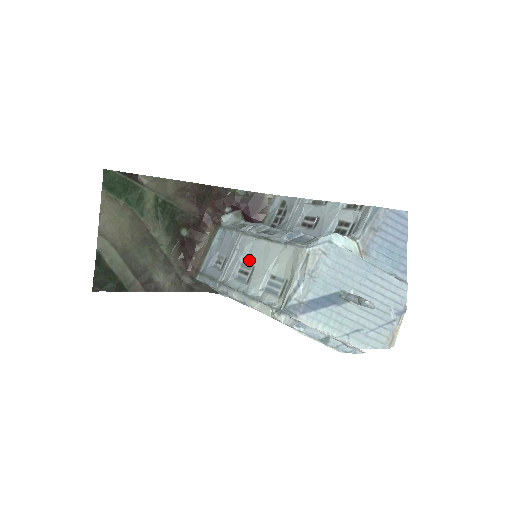
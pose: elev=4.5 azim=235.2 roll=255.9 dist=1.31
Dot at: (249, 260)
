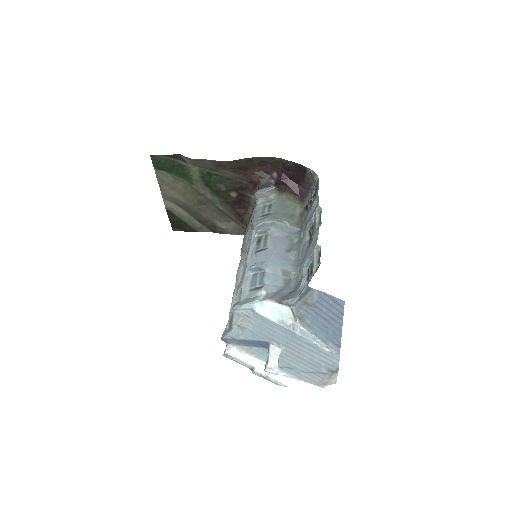
Dot at: (245, 262)
